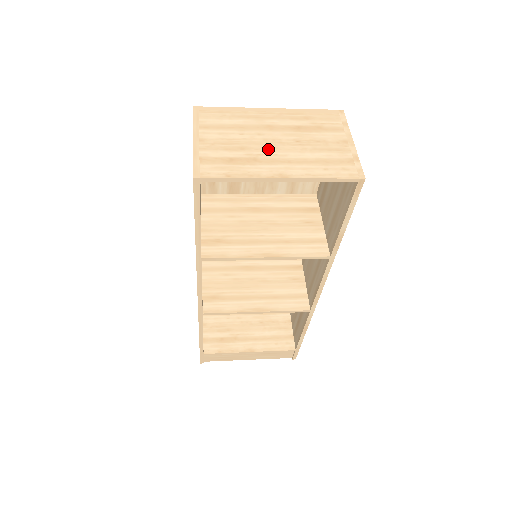
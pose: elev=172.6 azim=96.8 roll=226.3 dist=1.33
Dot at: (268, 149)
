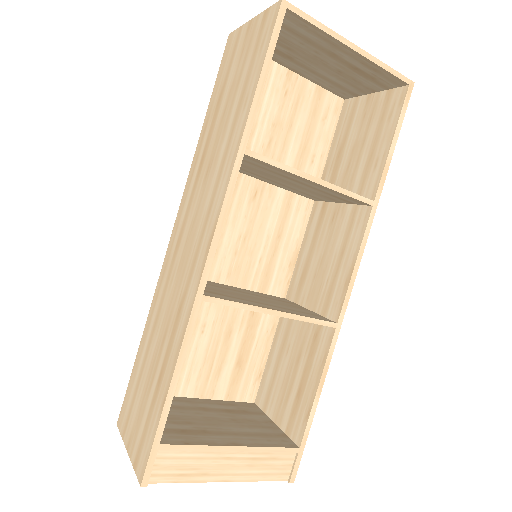
Dot at: occluded
